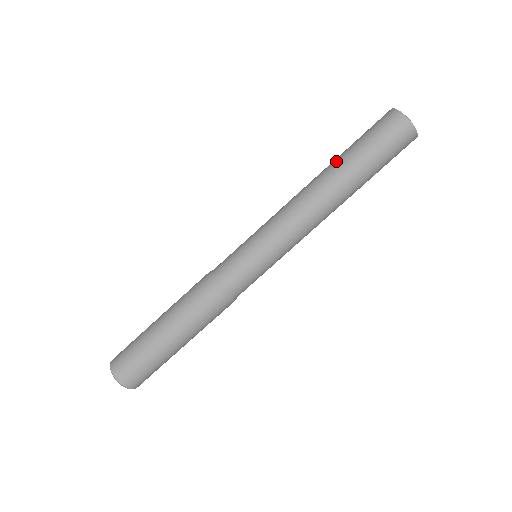
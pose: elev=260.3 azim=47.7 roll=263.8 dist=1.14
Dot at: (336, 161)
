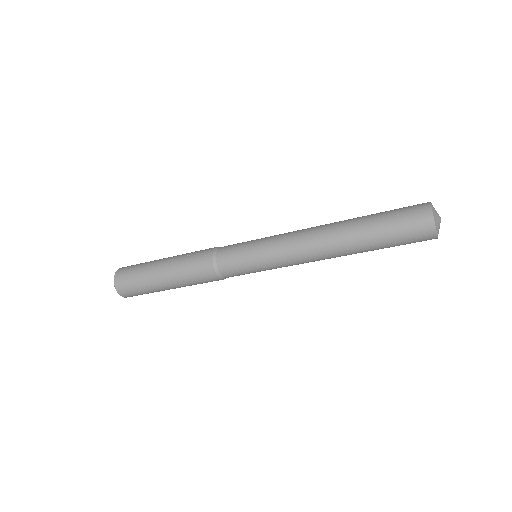
Dot at: (356, 224)
